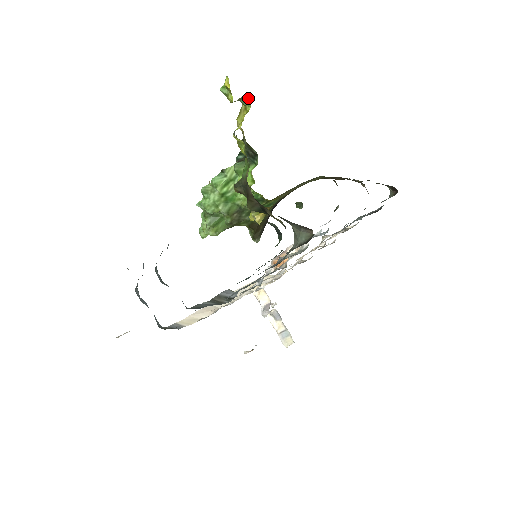
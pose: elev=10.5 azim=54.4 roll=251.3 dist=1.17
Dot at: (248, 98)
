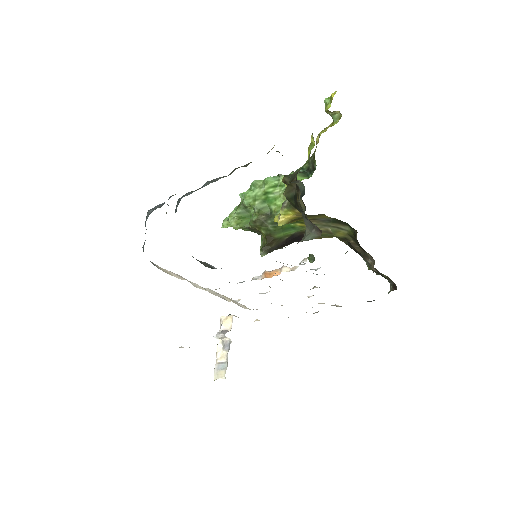
Dot at: (340, 115)
